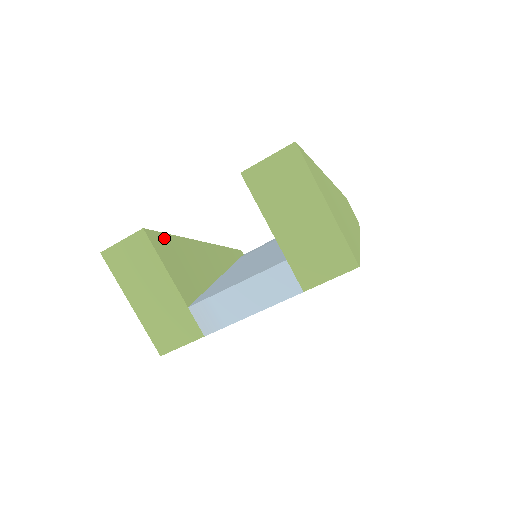
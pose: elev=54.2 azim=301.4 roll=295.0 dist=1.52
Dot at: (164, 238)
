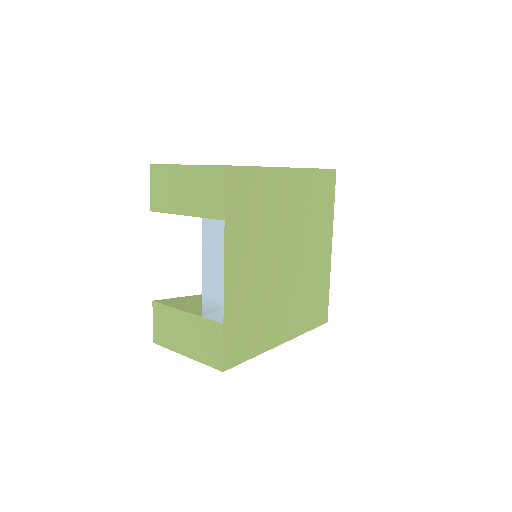
Dot at: (179, 299)
